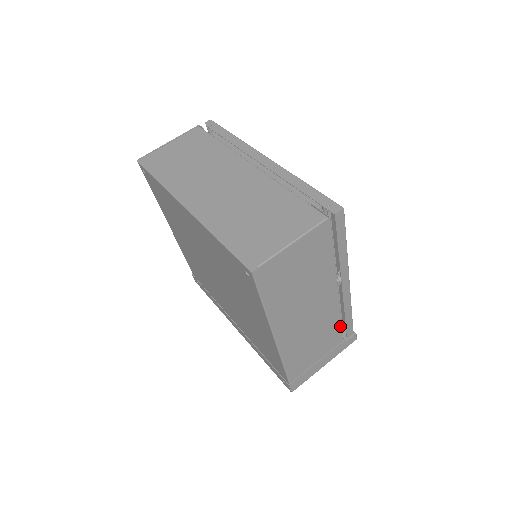
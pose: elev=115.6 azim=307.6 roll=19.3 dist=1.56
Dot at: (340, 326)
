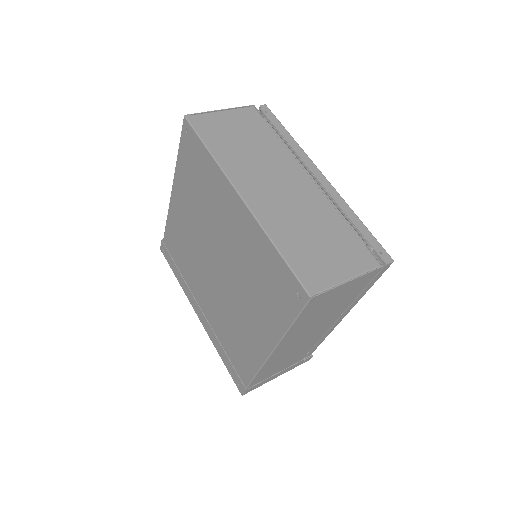
Dot at: (310, 348)
